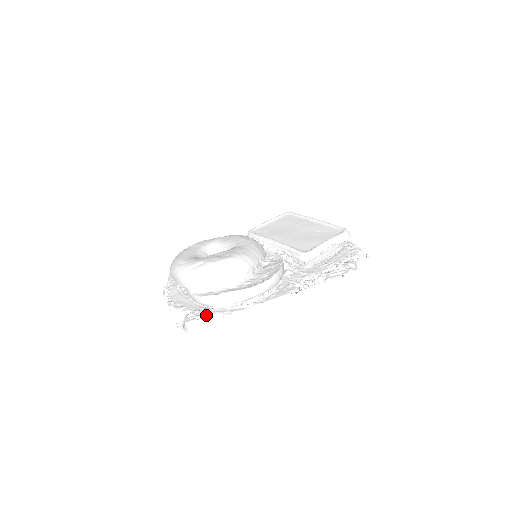
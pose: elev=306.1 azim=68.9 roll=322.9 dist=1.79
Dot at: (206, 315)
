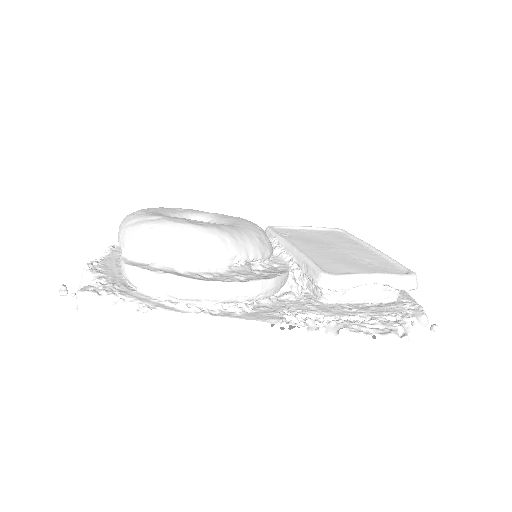
Dot at: (115, 294)
